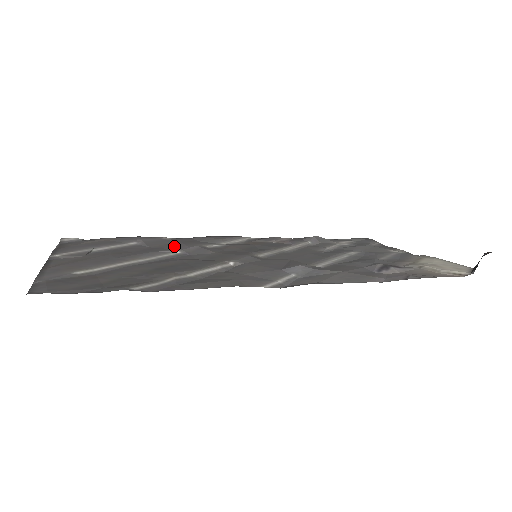
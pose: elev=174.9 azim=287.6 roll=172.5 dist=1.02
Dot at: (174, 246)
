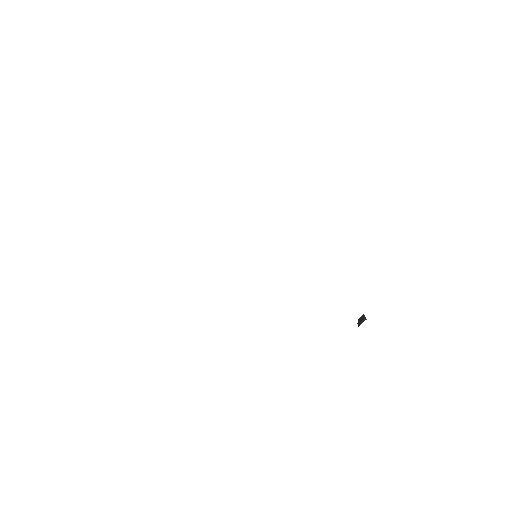
Dot at: occluded
